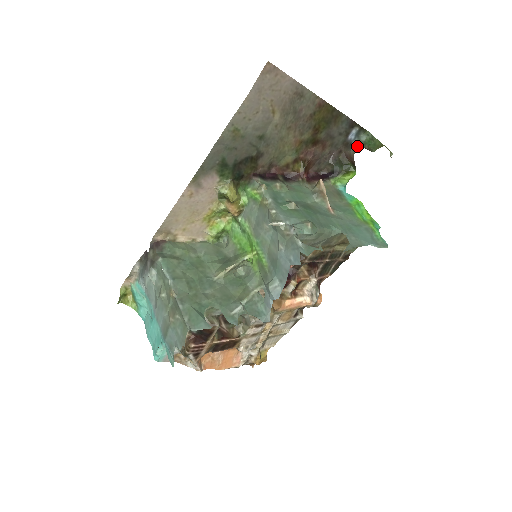
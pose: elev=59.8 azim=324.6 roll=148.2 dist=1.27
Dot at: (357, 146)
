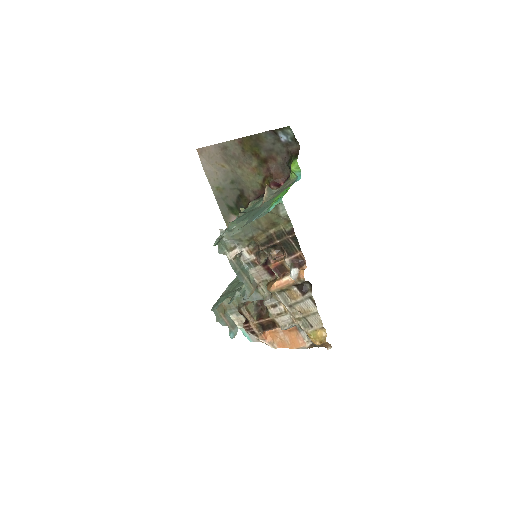
Dot at: (295, 140)
